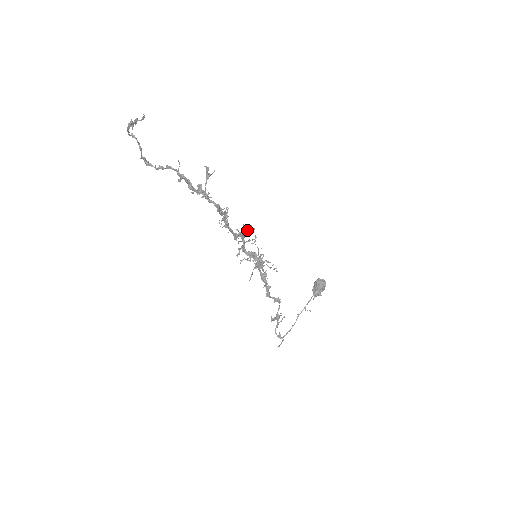
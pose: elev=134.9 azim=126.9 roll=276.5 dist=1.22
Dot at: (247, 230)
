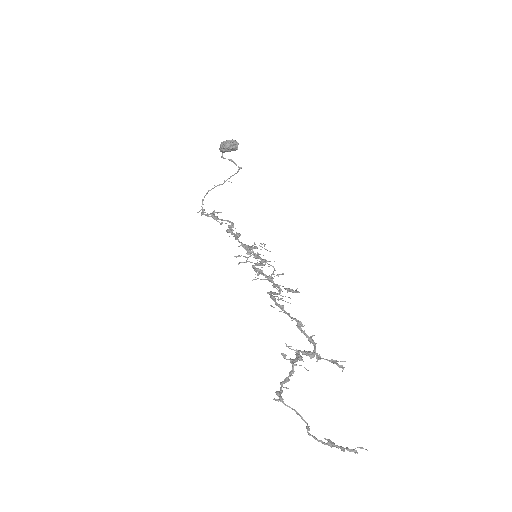
Dot at: occluded
